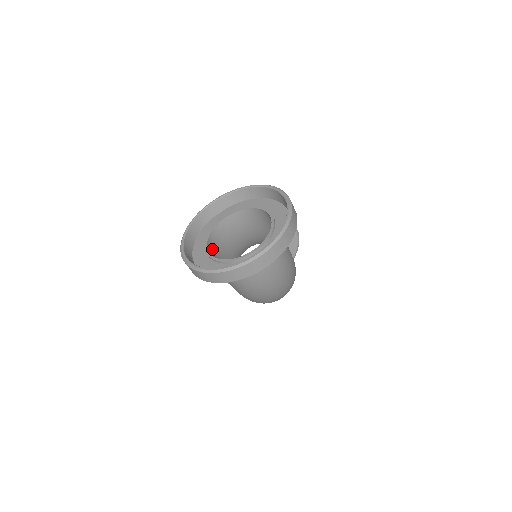
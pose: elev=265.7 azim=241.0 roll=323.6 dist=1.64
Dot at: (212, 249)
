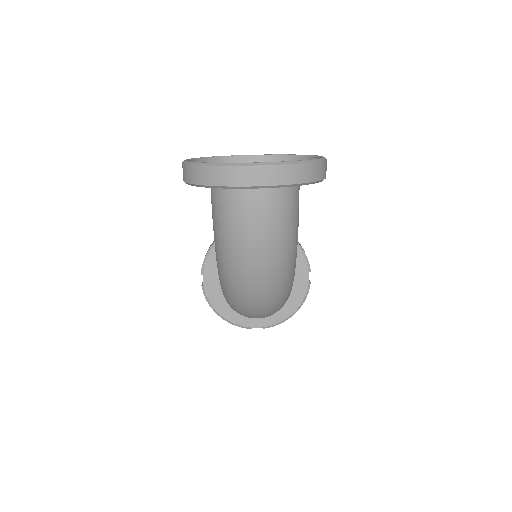
Dot at: occluded
